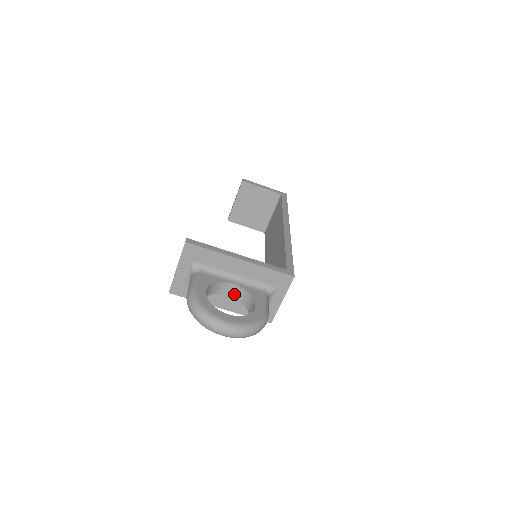
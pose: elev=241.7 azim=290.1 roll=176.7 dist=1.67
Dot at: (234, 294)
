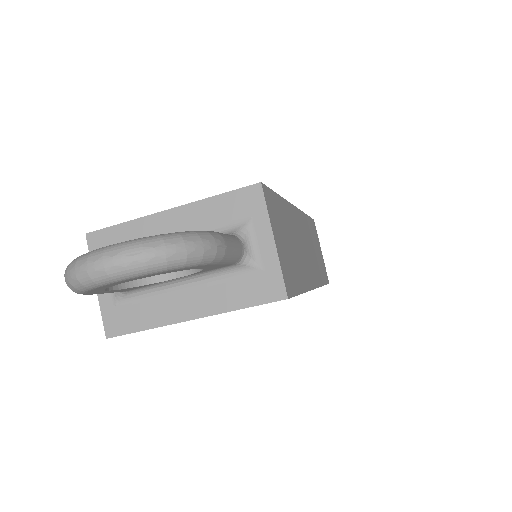
Dot at: occluded
